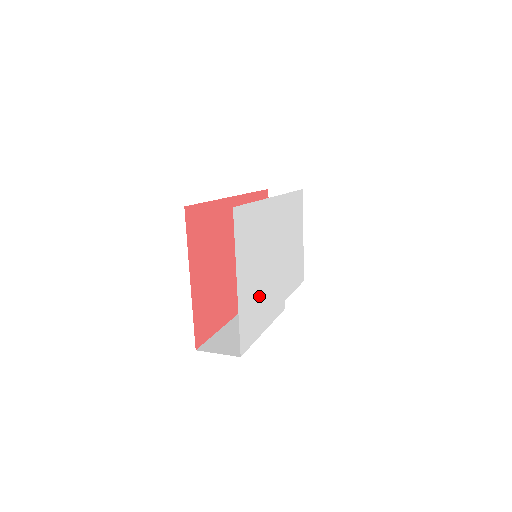
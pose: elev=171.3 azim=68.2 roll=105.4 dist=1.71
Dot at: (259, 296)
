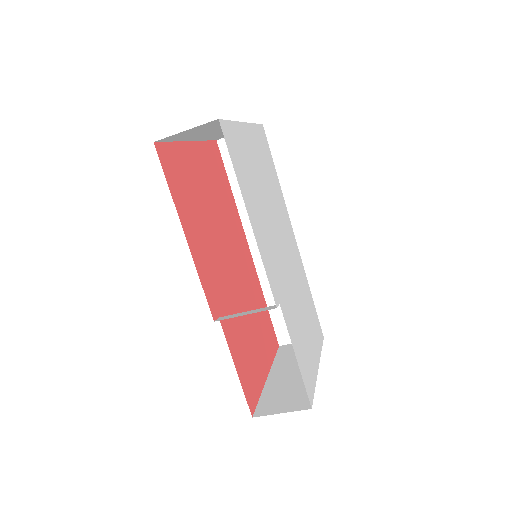
Dot at: (256, 191)
